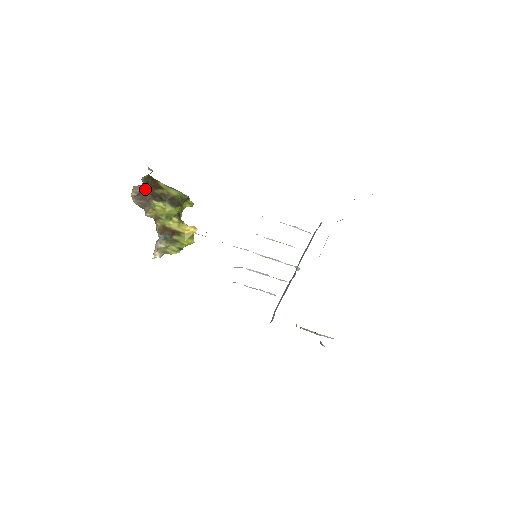
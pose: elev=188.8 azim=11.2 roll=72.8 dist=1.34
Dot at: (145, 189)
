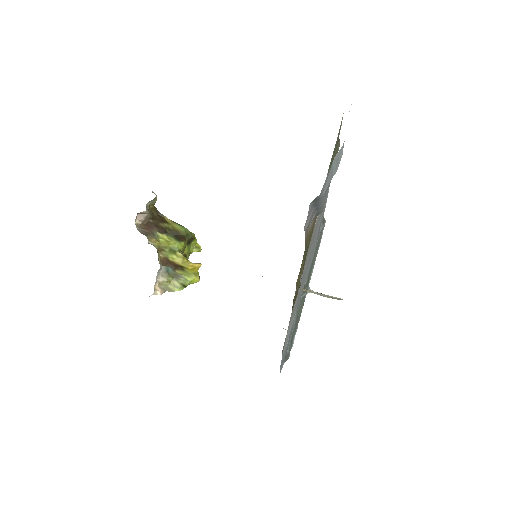
Dot at: (150, 220)
